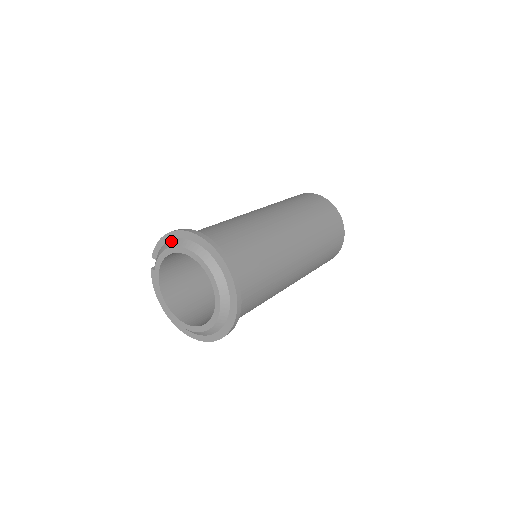
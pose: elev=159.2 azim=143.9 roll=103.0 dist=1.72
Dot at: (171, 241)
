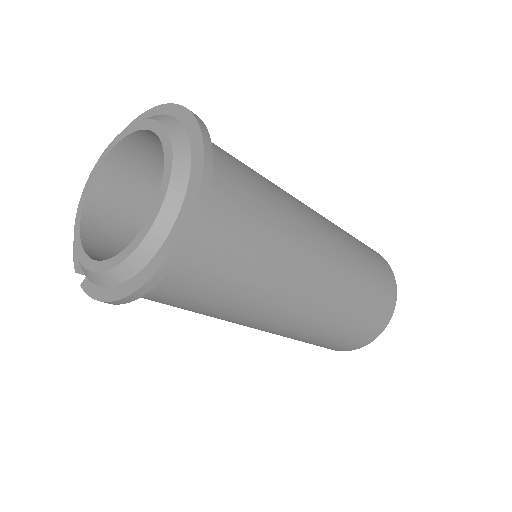
Dot at: occluded
